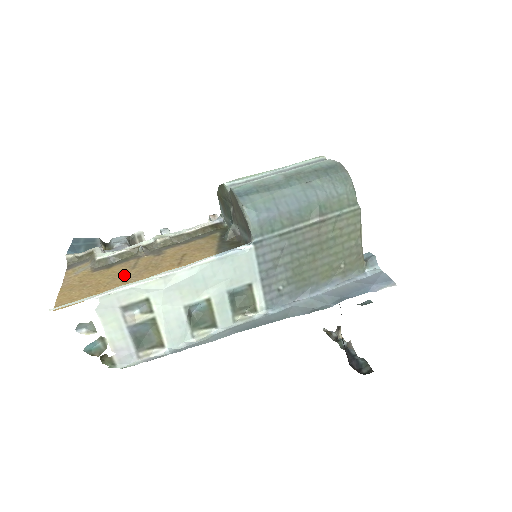
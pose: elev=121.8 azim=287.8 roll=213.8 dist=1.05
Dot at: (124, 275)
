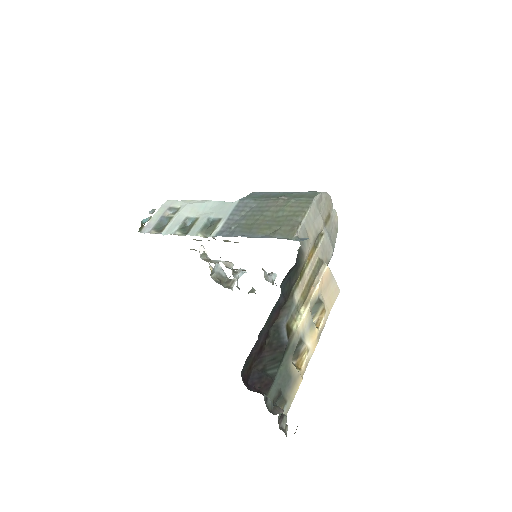
Dot at: occluded
